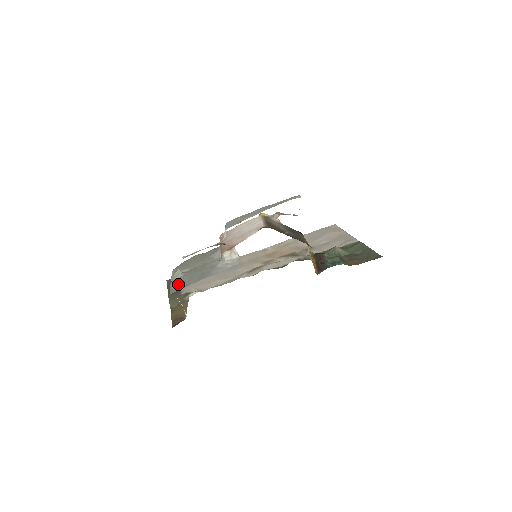
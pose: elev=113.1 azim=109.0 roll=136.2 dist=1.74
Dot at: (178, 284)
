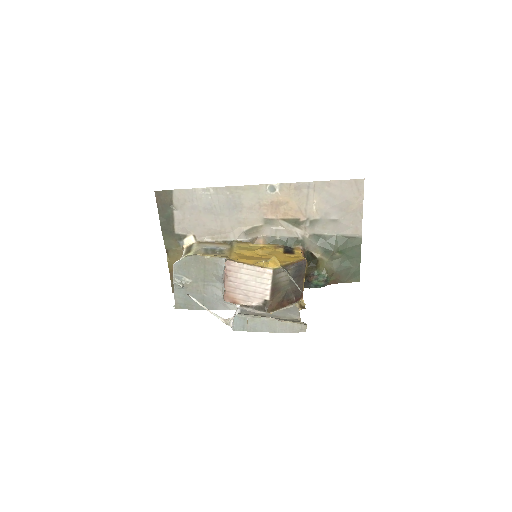
Dot at: (182, 300)
